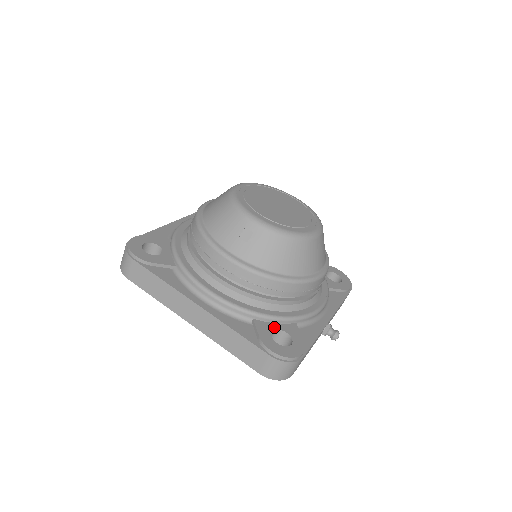
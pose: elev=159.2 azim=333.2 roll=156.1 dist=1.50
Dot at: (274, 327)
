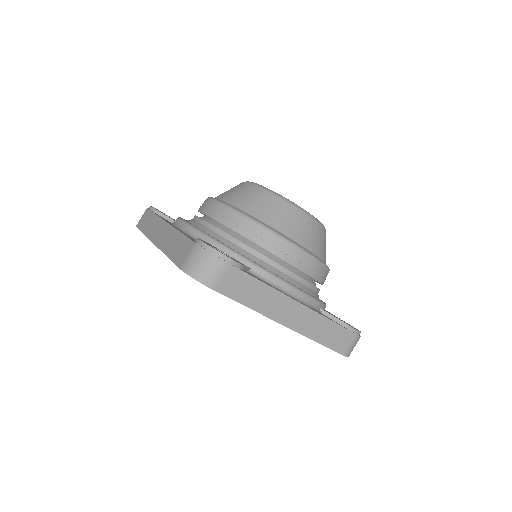
Dot at: occluded
